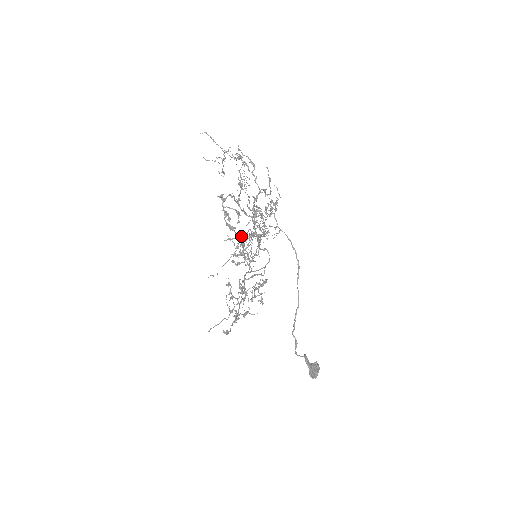
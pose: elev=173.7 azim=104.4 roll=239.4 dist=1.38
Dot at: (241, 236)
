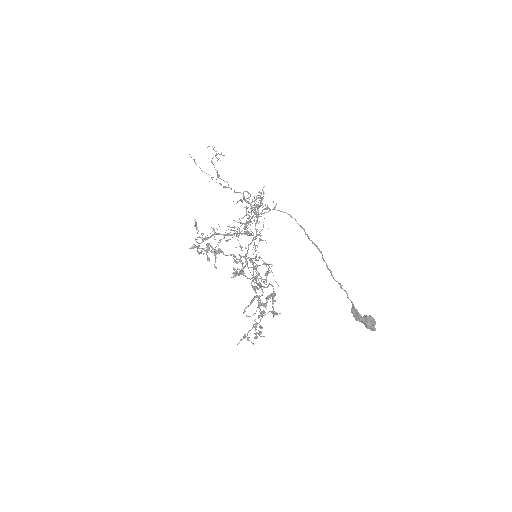
Dot at: (231, 255)
